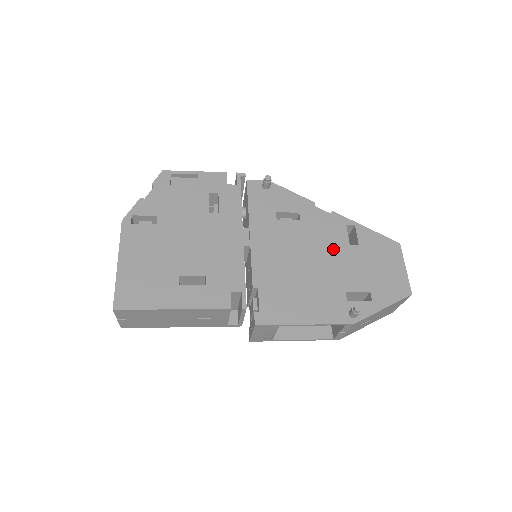
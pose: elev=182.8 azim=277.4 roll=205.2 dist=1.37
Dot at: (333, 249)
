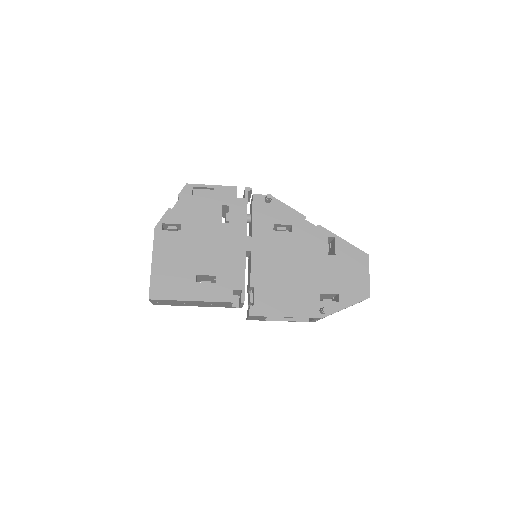
Dot at: (315, 258)
